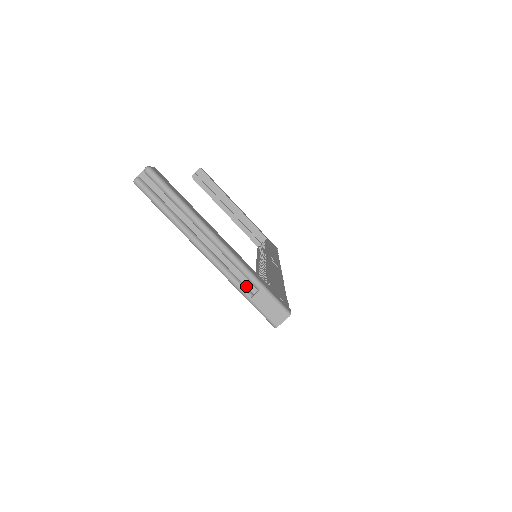
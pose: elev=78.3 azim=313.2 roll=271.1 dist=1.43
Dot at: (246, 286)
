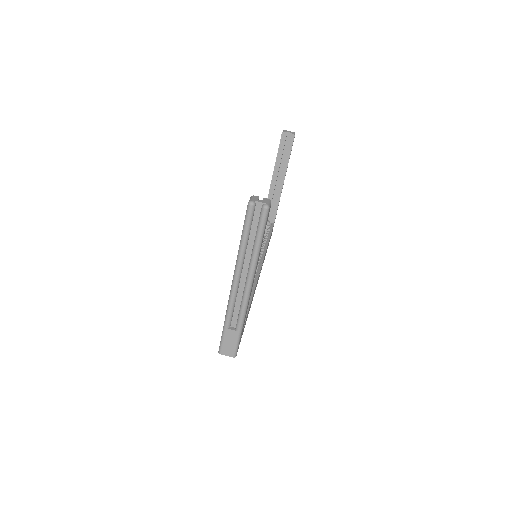
Dot at: (232, 319)
